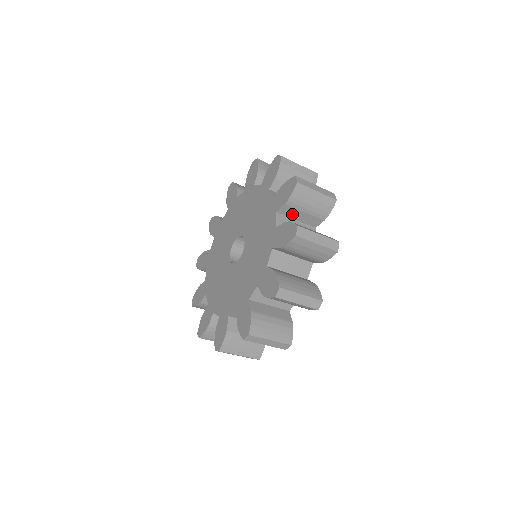
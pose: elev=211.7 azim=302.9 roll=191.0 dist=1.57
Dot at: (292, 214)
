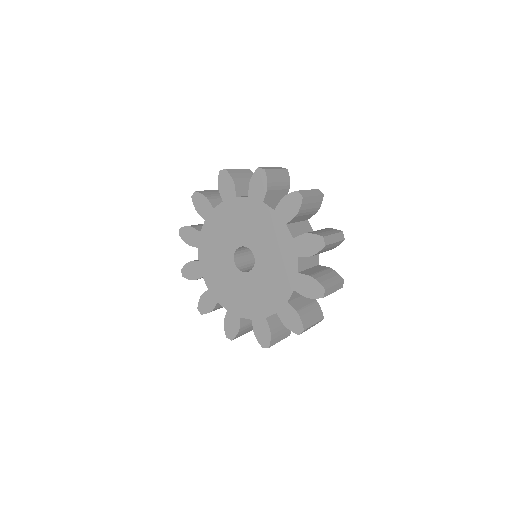
Dot at: occluded
